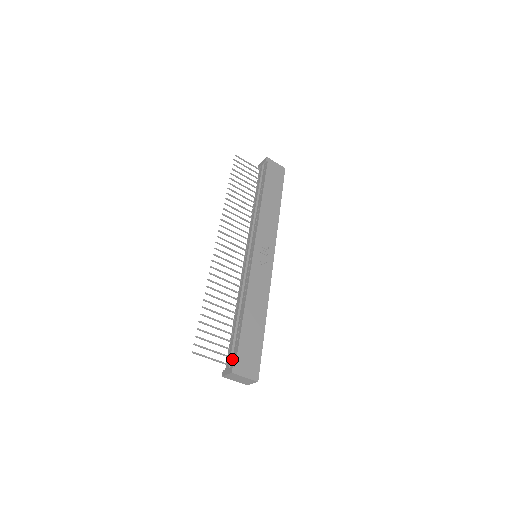
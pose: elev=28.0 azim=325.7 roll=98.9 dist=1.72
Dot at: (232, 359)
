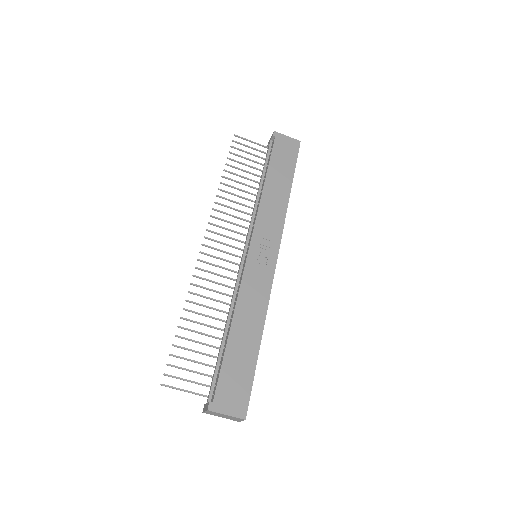
Dot at: (213, 391)
